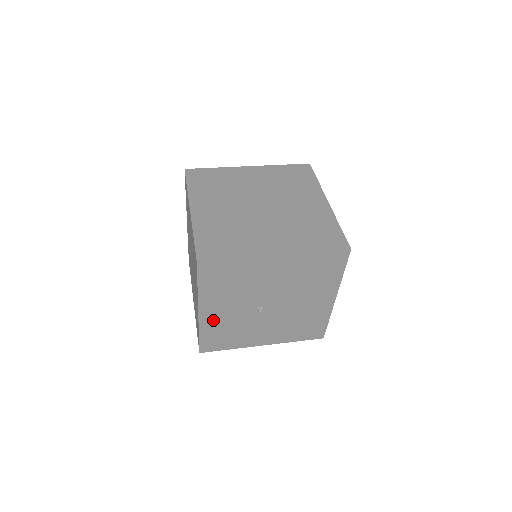
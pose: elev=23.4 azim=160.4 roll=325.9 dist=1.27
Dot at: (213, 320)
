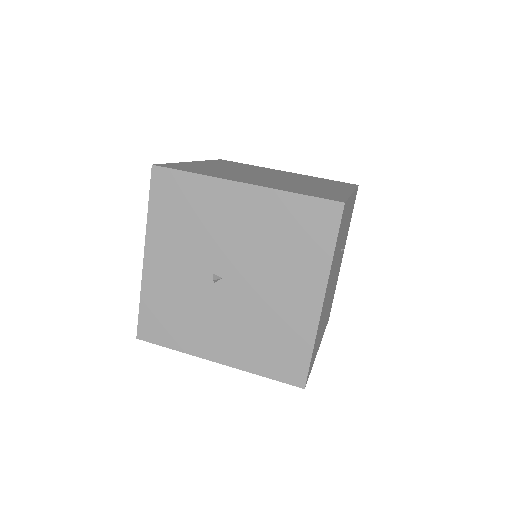
Dot at: (159, 279)
